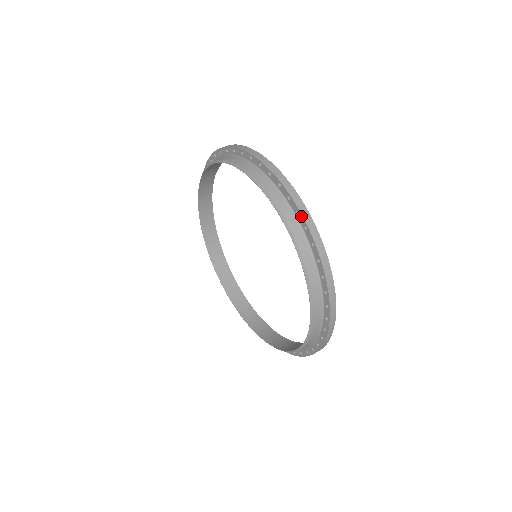
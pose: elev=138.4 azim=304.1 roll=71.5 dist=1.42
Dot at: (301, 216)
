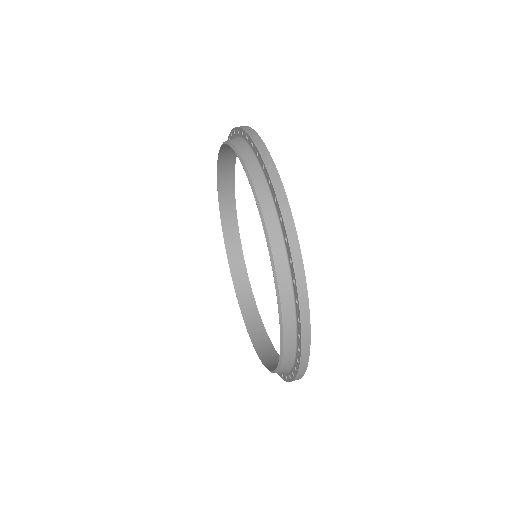
Dot at: (259, 155)
